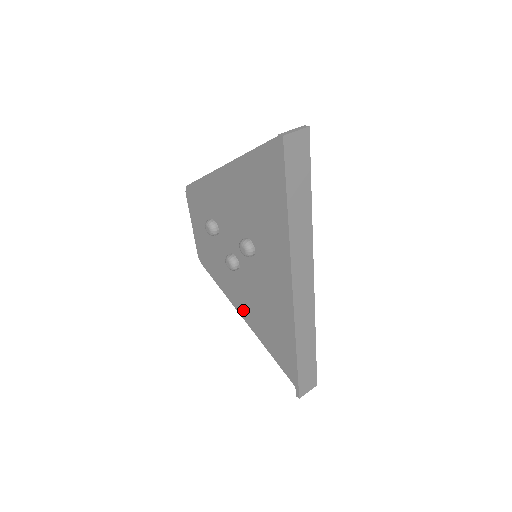
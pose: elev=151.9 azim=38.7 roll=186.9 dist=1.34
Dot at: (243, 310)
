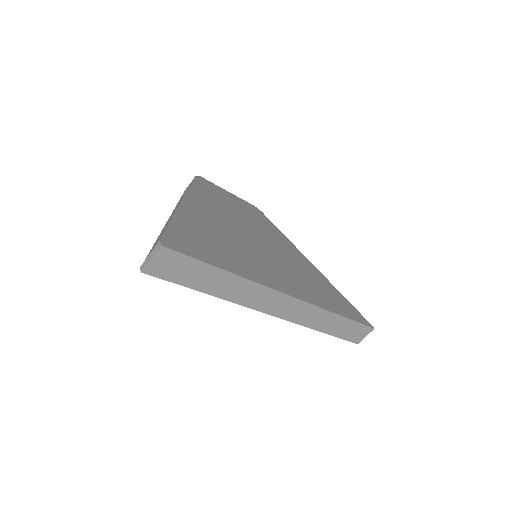
Dot at: occluded
